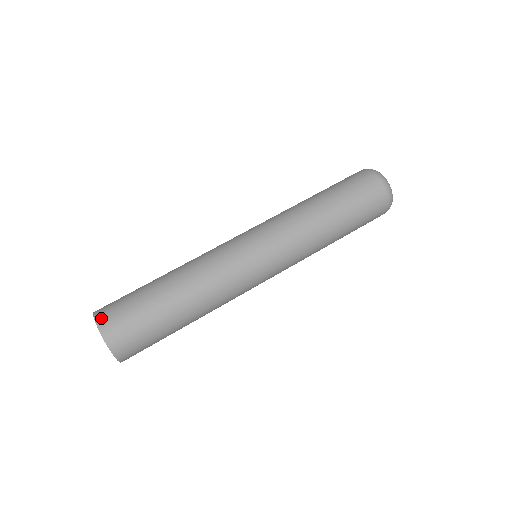
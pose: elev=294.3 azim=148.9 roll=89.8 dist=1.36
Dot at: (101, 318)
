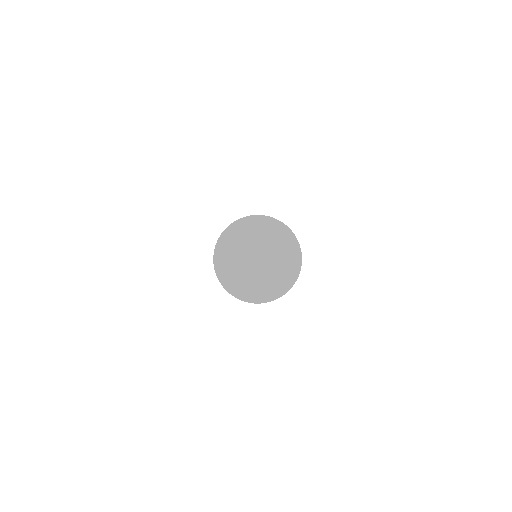
Dot at: (242, 218)
